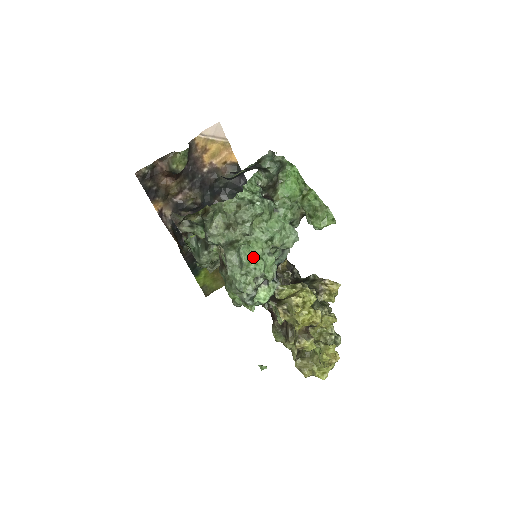
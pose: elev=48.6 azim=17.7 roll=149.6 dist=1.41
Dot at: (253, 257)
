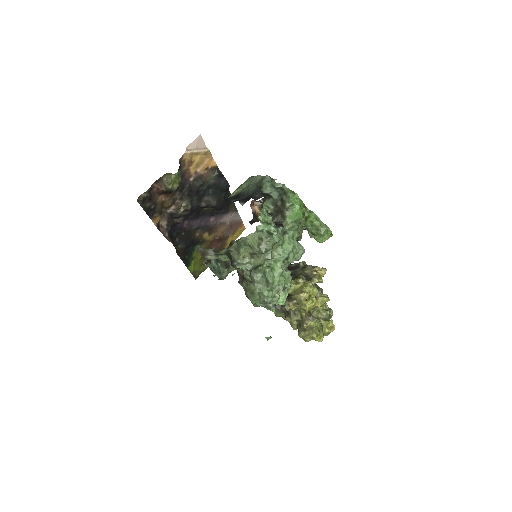
Dot at: (276, 276)
